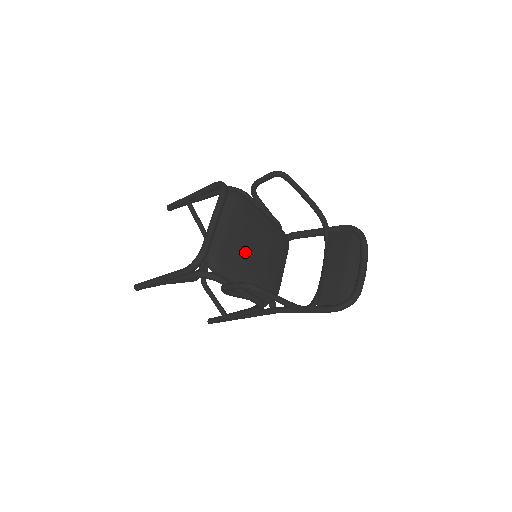
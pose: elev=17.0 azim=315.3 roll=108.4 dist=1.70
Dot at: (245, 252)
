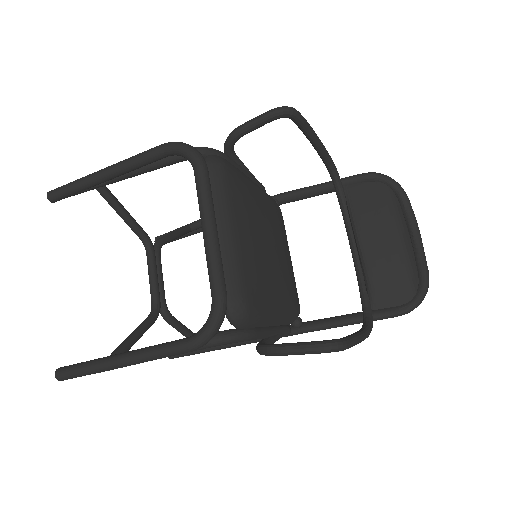
Dot at: (266, 268)
